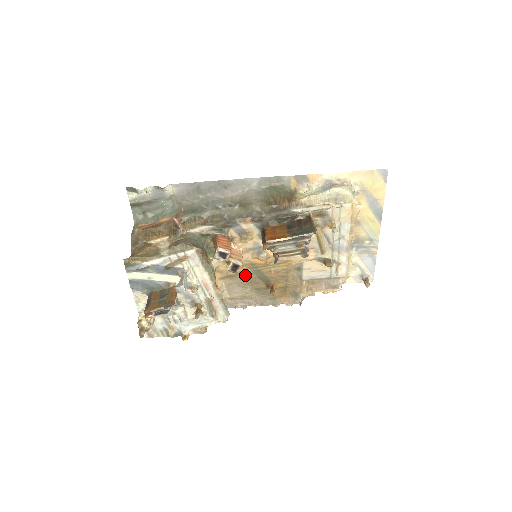
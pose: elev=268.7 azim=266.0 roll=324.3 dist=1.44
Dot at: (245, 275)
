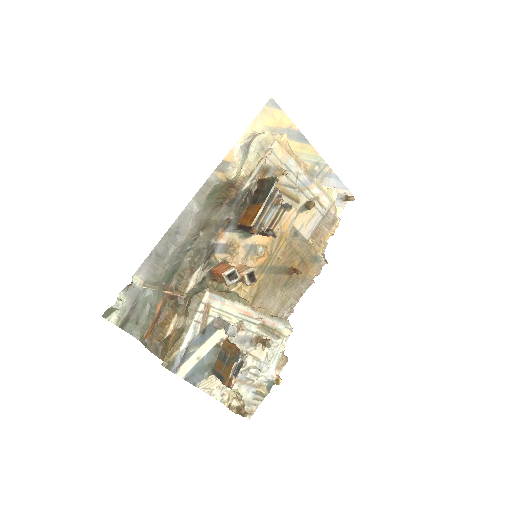
Dot at: (264, 283)
